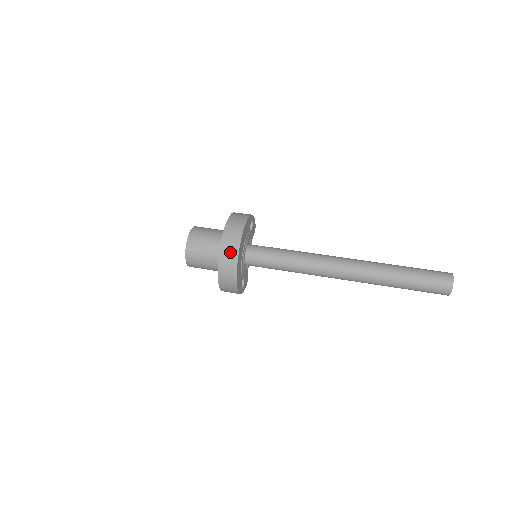
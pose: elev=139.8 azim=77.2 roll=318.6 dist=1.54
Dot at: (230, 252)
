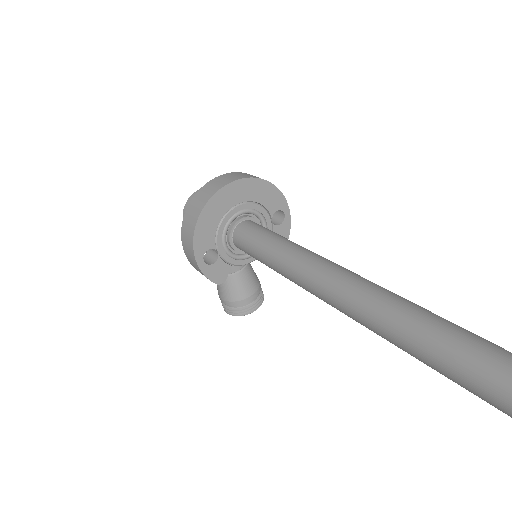
Dot at: (223, 181)
